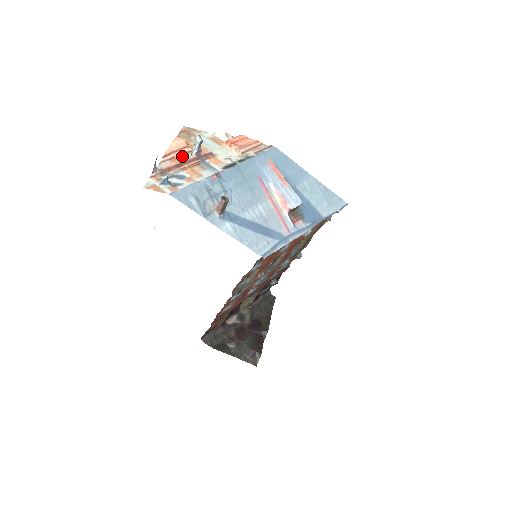
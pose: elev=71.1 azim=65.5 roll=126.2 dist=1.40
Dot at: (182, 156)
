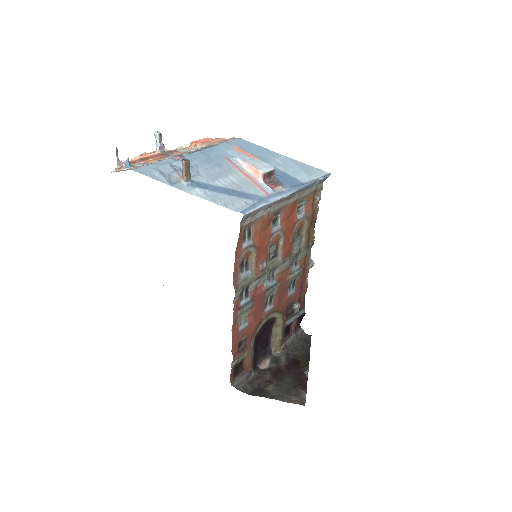
Dot at: occluded
